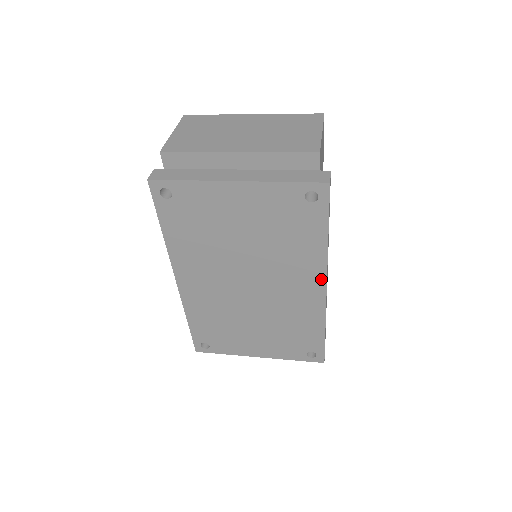
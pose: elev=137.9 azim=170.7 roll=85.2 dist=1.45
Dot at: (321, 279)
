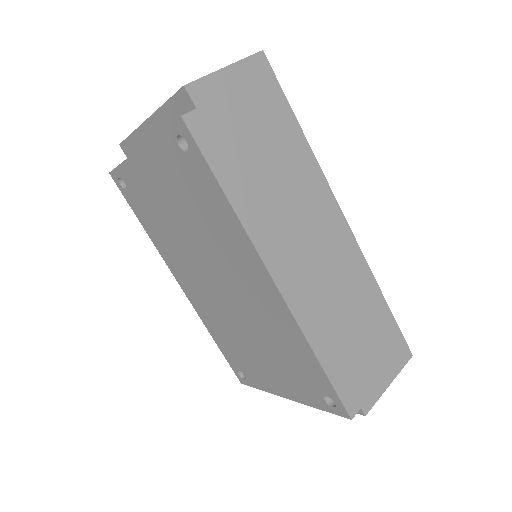
Dot at: (261, 267)
